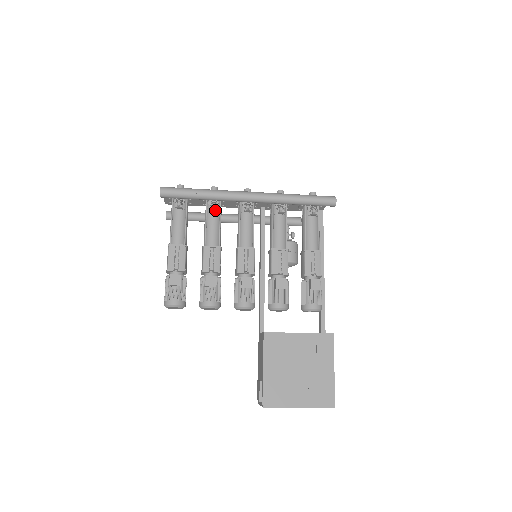
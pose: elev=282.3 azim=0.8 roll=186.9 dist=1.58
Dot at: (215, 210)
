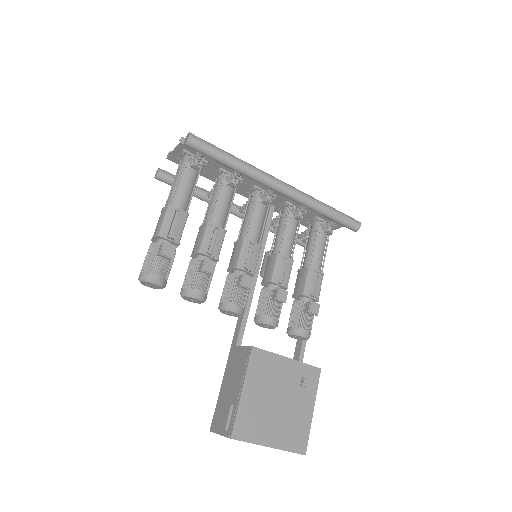
Dot at: (232, 187)
